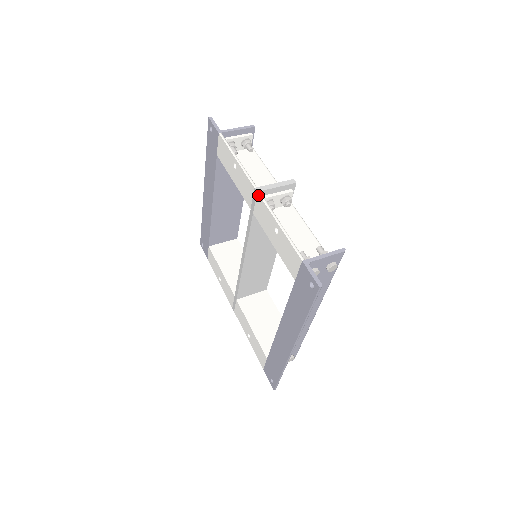
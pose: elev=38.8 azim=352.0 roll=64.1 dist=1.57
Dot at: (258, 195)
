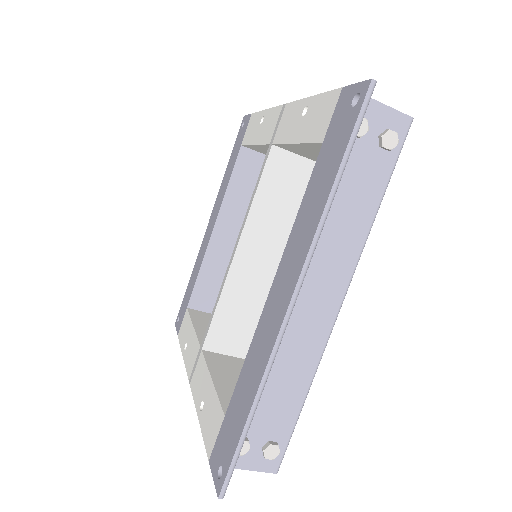
Dot at: (286, 105)
